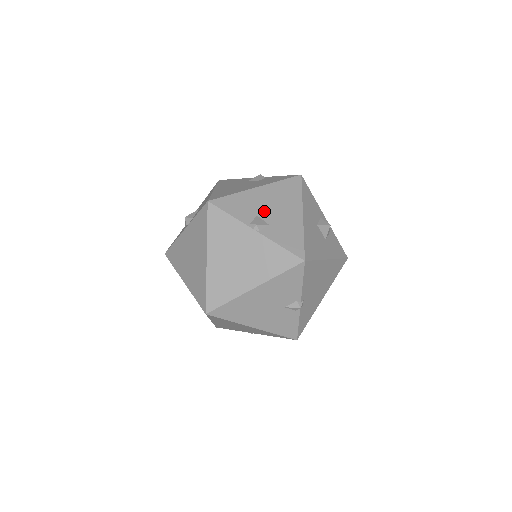
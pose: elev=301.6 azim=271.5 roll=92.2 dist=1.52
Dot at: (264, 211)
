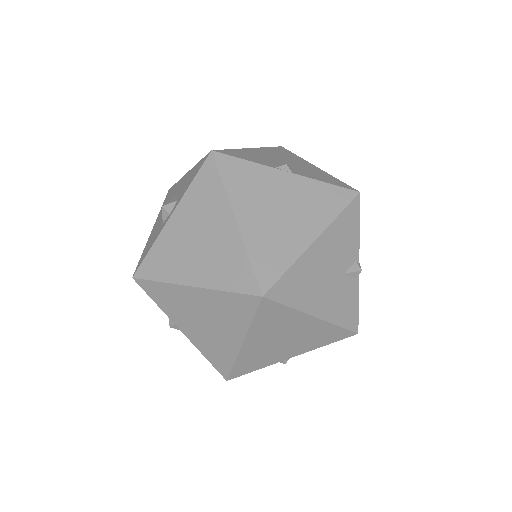
Dot at: (278, 161)
